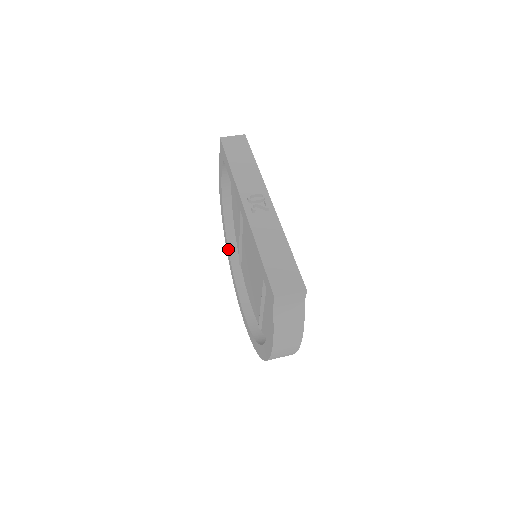
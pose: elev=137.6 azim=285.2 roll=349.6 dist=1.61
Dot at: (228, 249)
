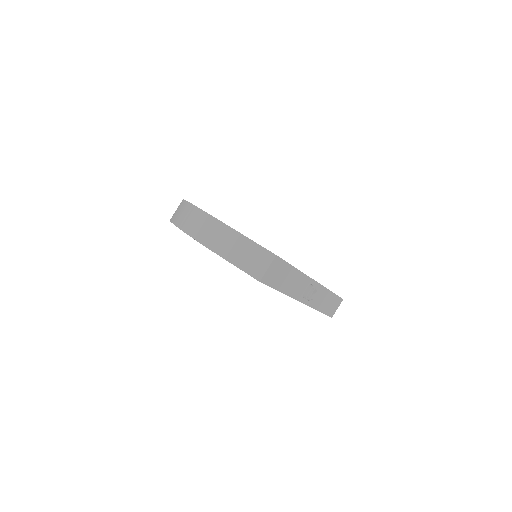
Dot at: occluded
